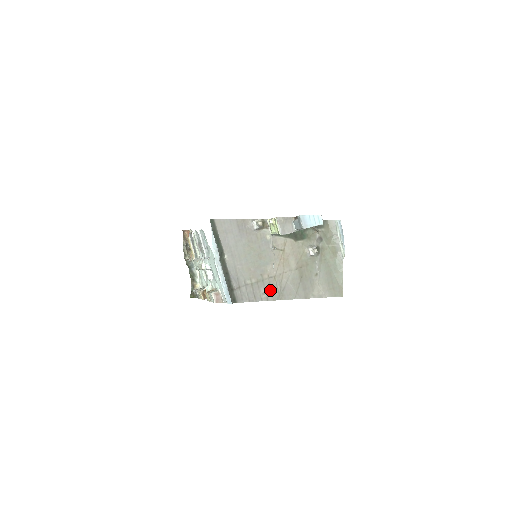
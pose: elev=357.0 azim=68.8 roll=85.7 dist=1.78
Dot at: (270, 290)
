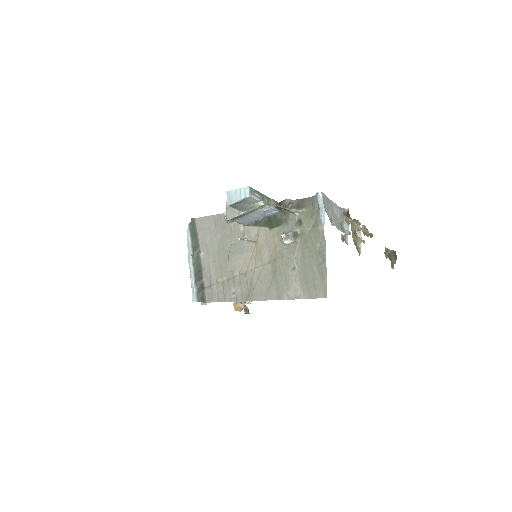
Dot at: (240, 289)
